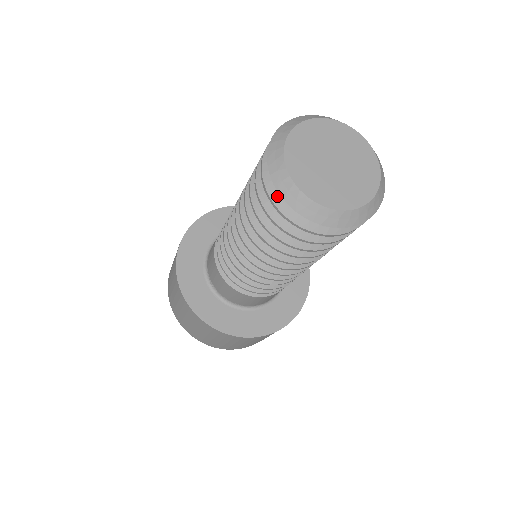
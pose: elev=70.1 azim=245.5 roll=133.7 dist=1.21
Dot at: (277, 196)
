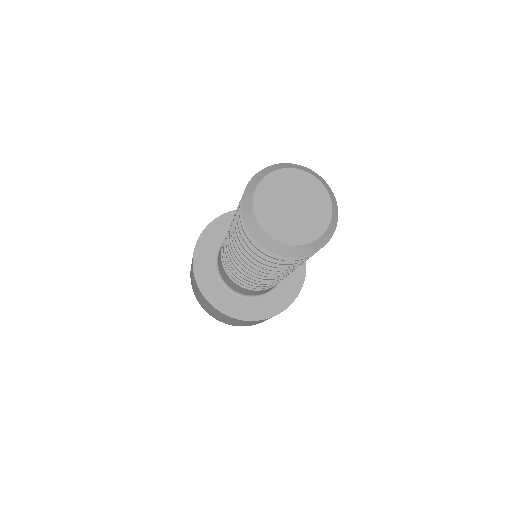
Dot at: occluded
